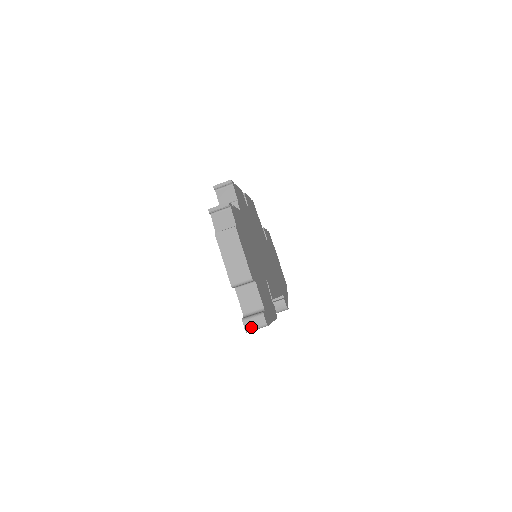
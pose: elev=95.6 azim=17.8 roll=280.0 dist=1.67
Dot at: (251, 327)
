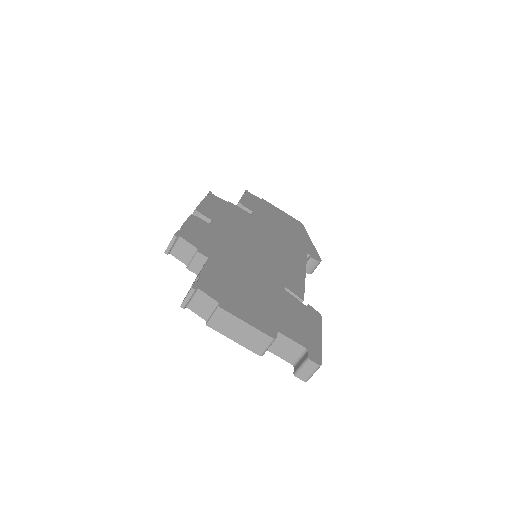
Dot at: (308, 376)
